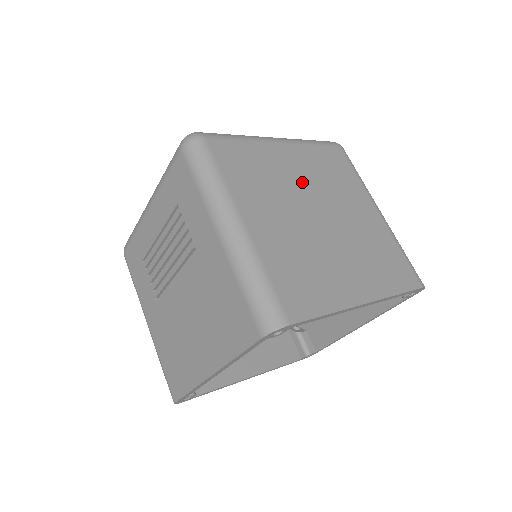
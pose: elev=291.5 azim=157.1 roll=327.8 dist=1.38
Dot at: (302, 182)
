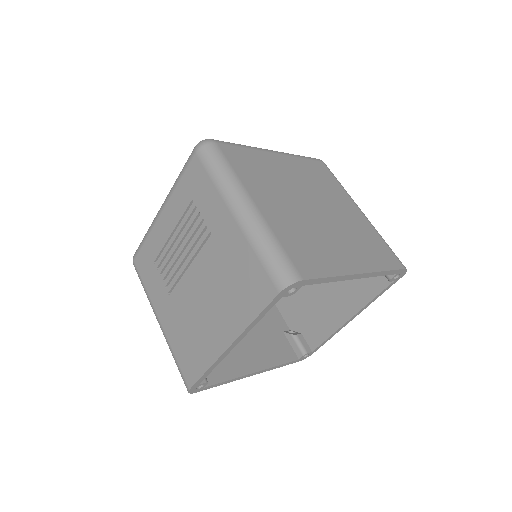
Dot at: (296, 182)
